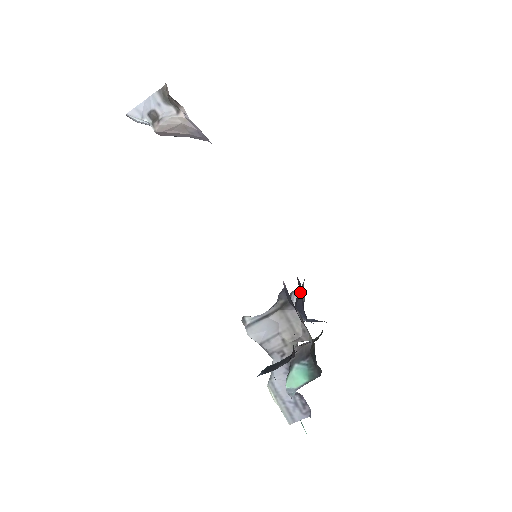
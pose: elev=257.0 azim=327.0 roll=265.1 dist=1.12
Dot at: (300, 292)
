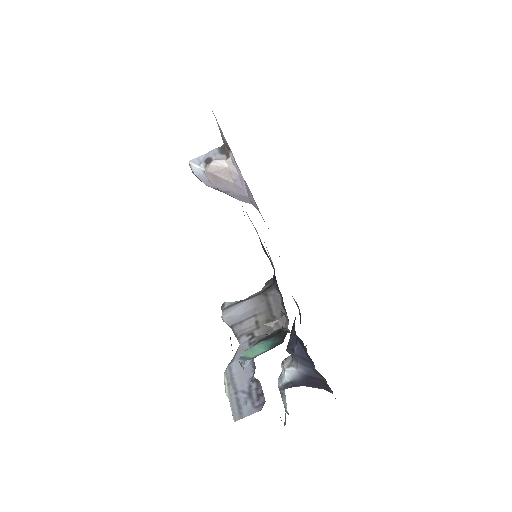
Dot at: occluded
